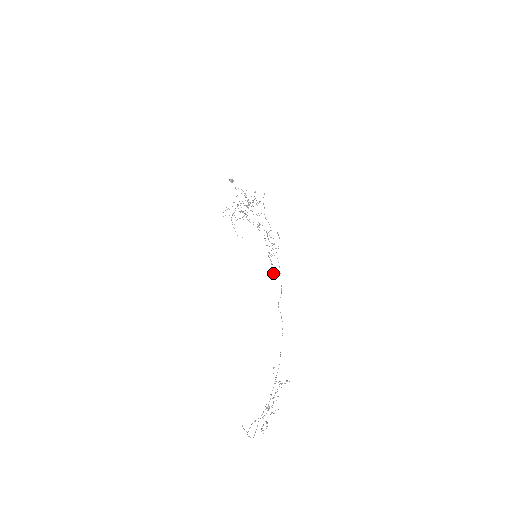
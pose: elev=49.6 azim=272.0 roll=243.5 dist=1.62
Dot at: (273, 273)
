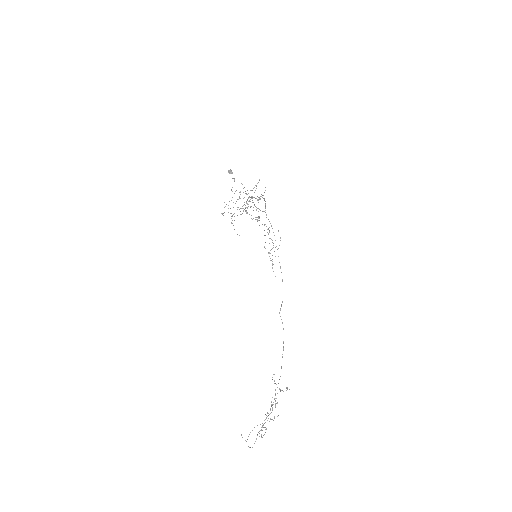
Dot at: occluded
